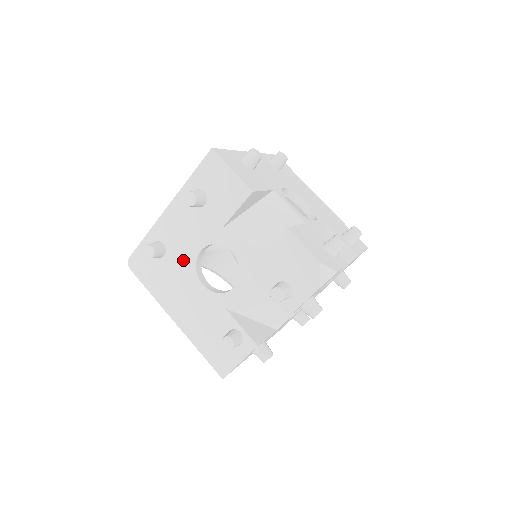
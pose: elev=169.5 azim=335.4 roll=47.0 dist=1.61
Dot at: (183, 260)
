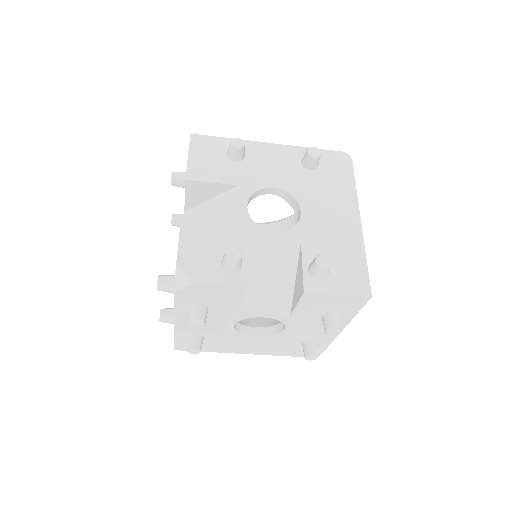
Dot at: occluded
